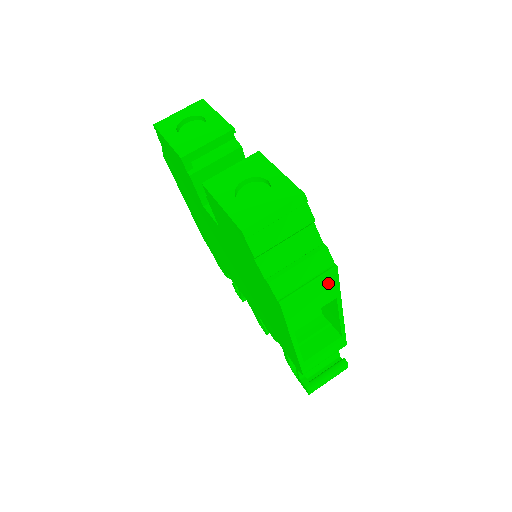
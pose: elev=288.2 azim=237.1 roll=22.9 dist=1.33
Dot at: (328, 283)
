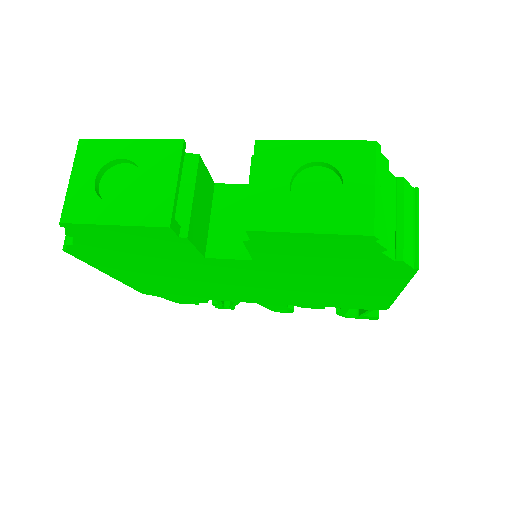
Dot at: occluded
